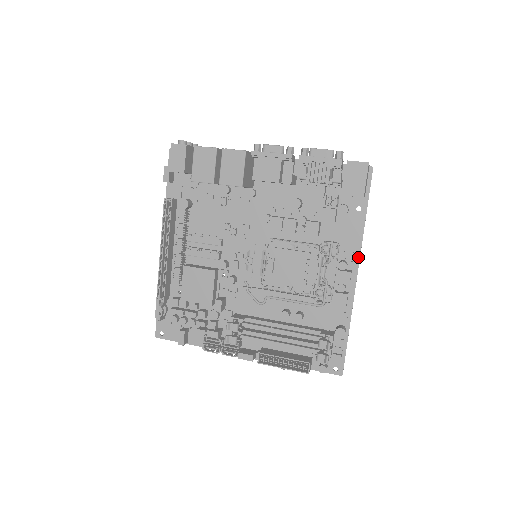
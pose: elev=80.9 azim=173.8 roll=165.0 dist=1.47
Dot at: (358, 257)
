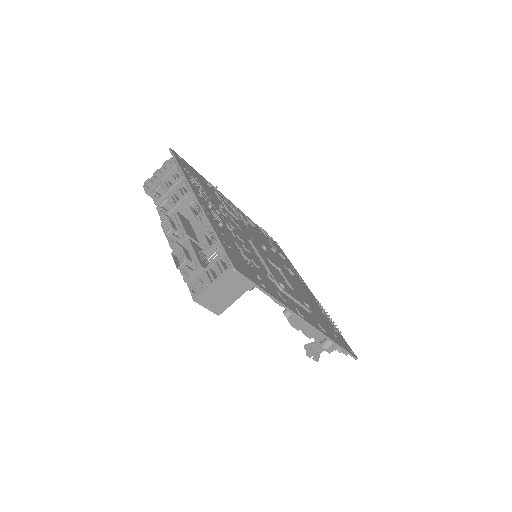
Dot at: (295, 315)
